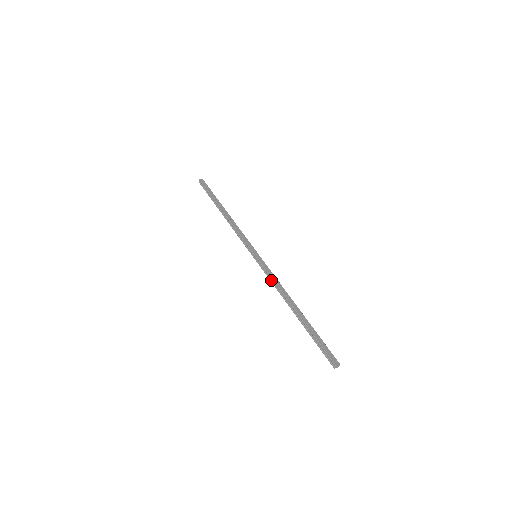
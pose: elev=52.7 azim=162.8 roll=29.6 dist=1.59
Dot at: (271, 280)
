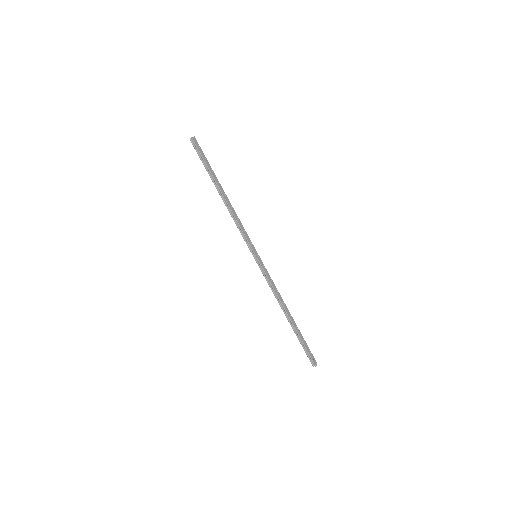
Dot at: (270, 285)
